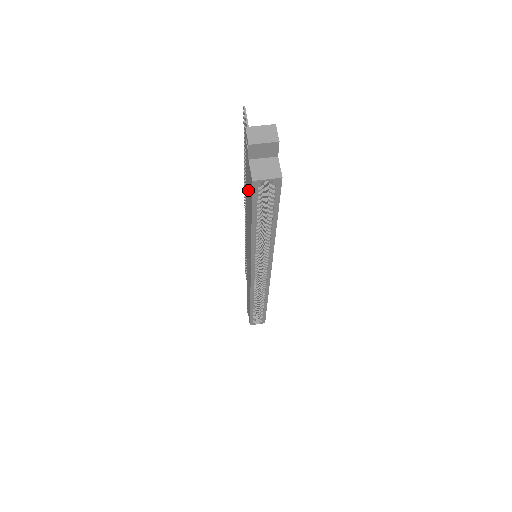
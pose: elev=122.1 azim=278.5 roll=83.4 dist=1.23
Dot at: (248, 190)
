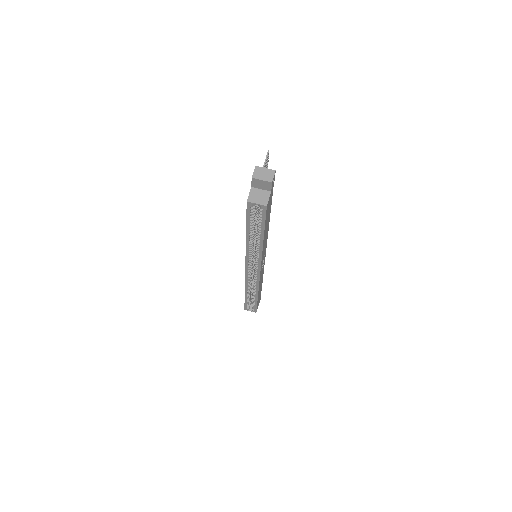
Dot at: occluded
